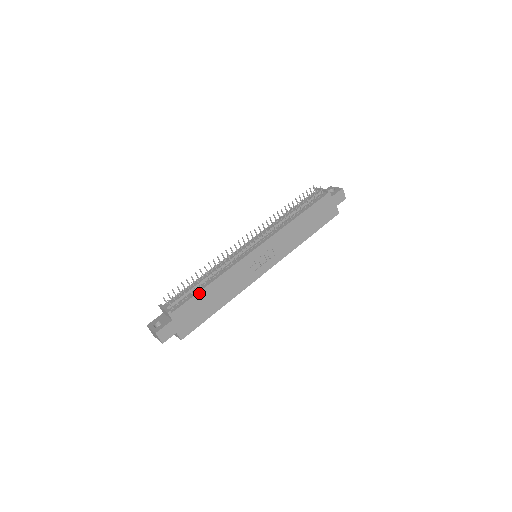
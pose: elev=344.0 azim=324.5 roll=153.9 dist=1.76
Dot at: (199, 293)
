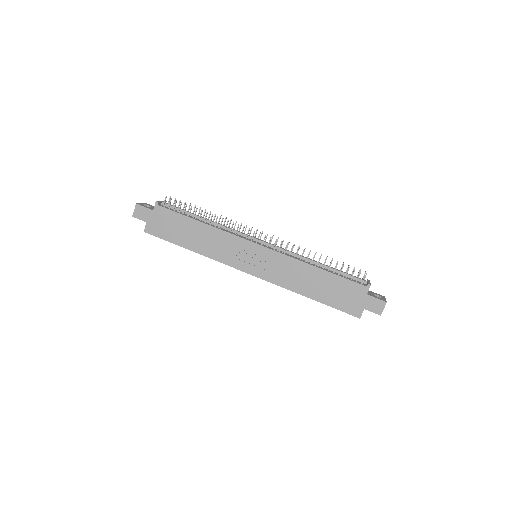
Dot at: (187, 217)
